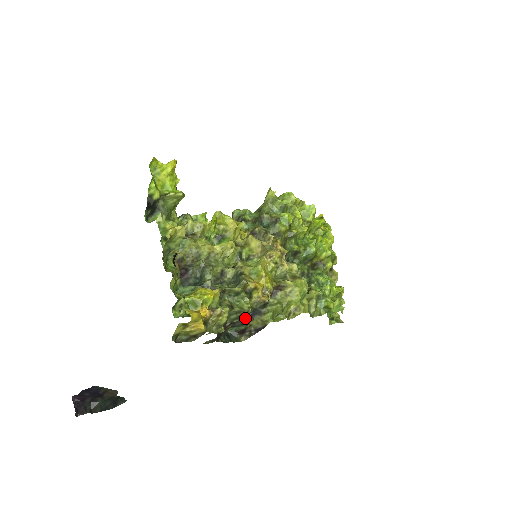
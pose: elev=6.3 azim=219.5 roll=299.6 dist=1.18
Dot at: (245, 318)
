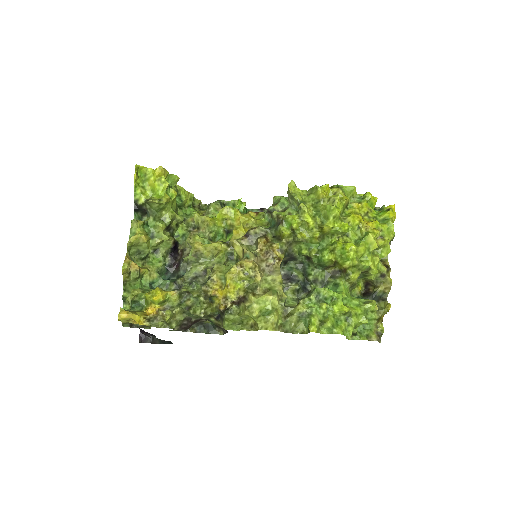
Dot at: (212, 318)
